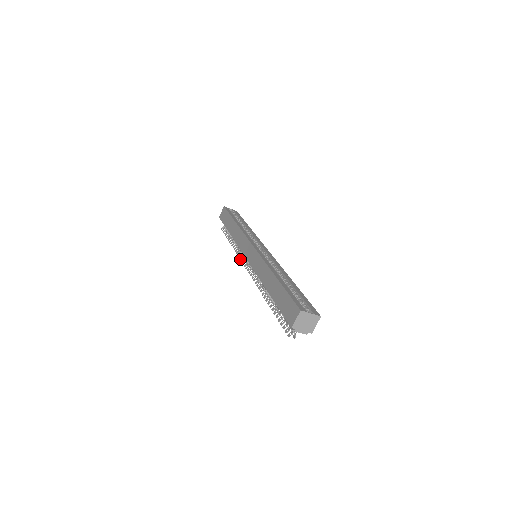
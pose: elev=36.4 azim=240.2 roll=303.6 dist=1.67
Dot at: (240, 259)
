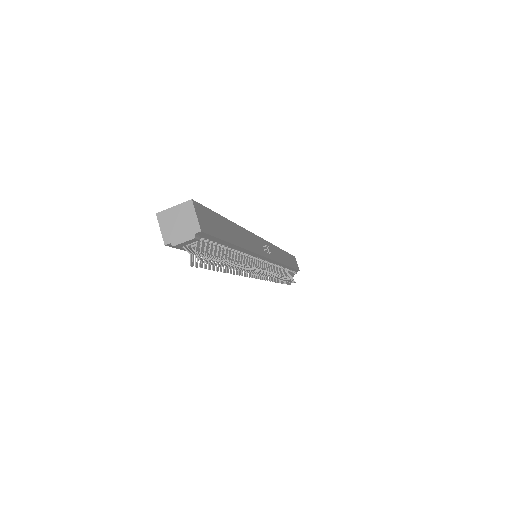
Dot at: occluded
